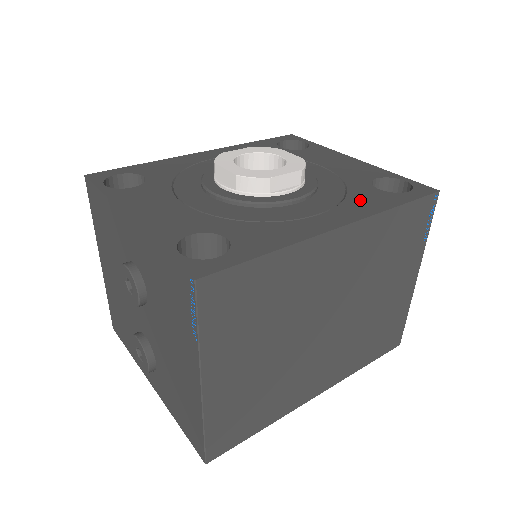
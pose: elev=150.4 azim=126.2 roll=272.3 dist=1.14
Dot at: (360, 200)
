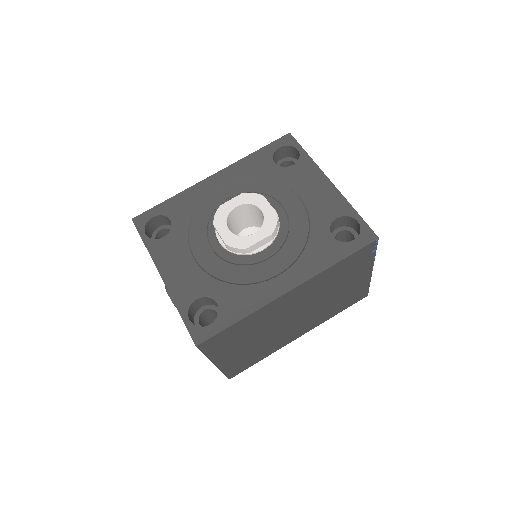
Dot at: (313, 254)
